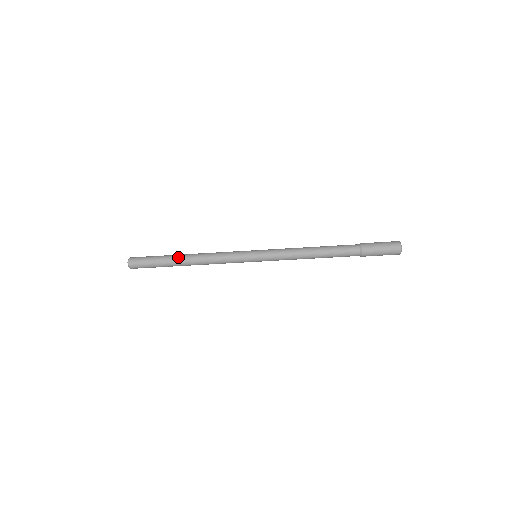
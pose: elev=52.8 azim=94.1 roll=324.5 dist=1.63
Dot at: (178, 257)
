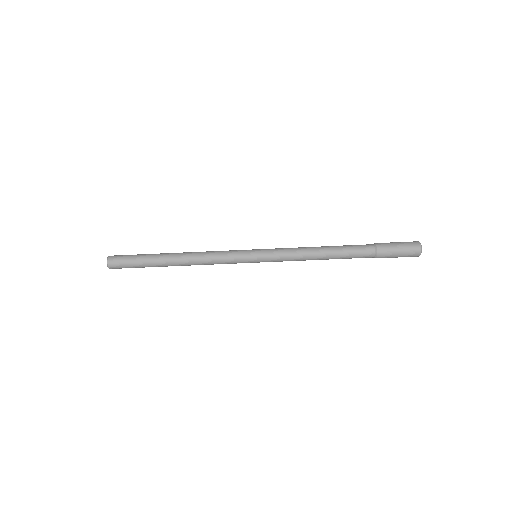
Dot at: (166, 258)
